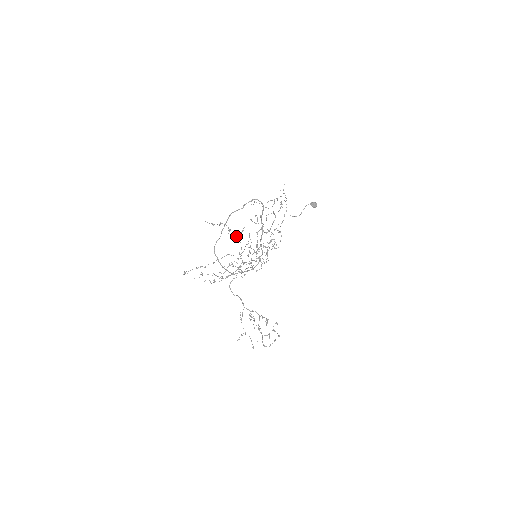
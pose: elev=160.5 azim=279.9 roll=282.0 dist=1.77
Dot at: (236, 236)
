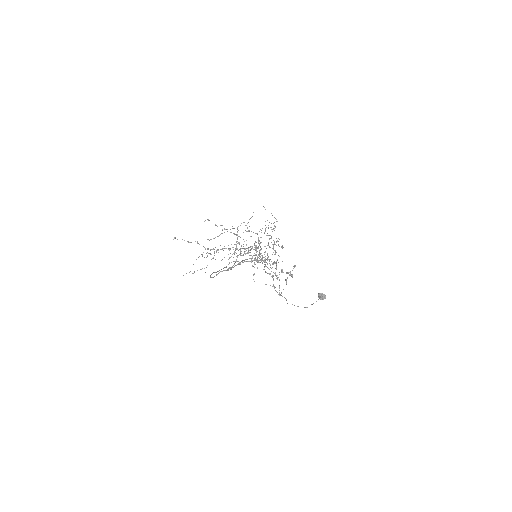
Dot at: occluded
